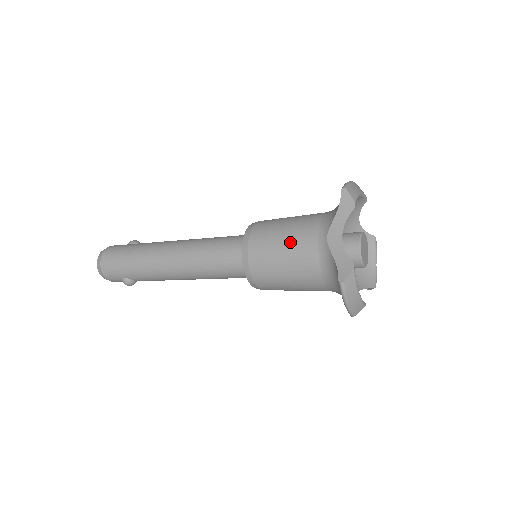
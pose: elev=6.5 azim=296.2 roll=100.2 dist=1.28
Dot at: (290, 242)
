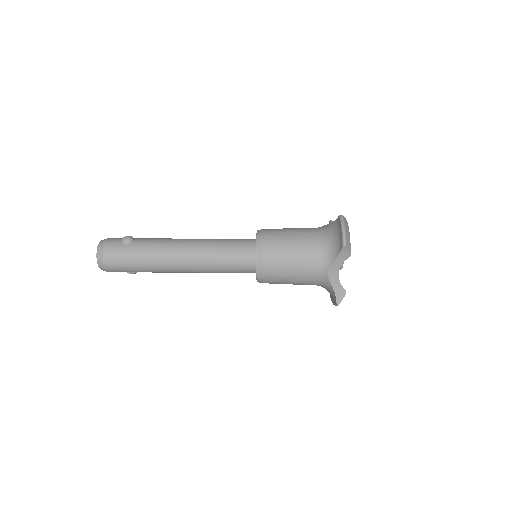
Dot at: (298, 271)
